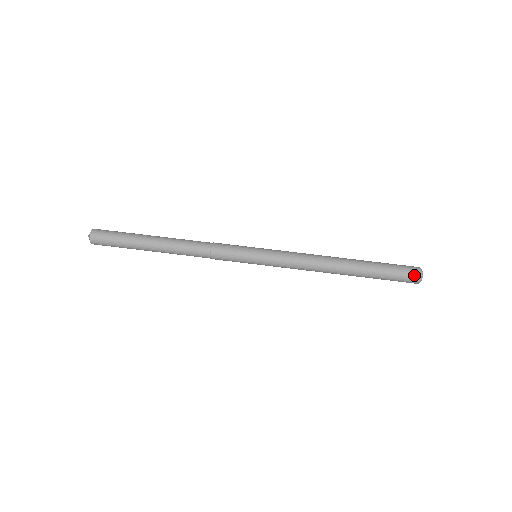
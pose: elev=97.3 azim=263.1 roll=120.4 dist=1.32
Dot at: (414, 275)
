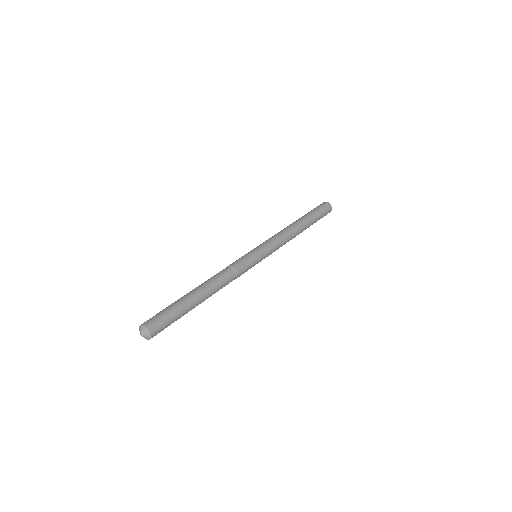
Dot at: (328, 207)
